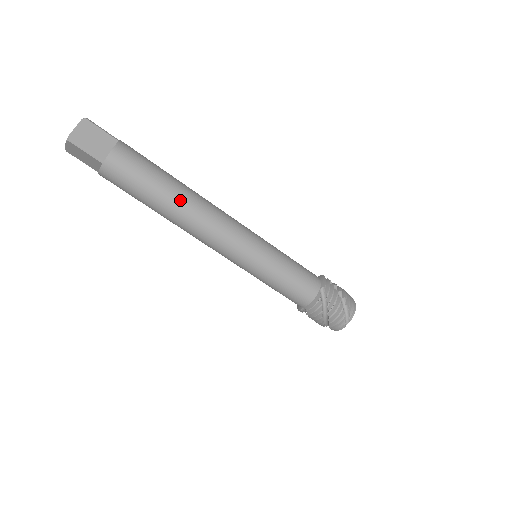
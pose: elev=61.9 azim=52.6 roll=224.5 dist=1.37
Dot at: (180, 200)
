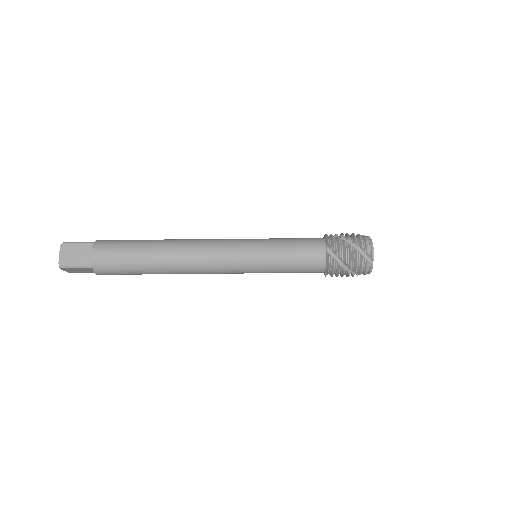
Dot at: occluded
